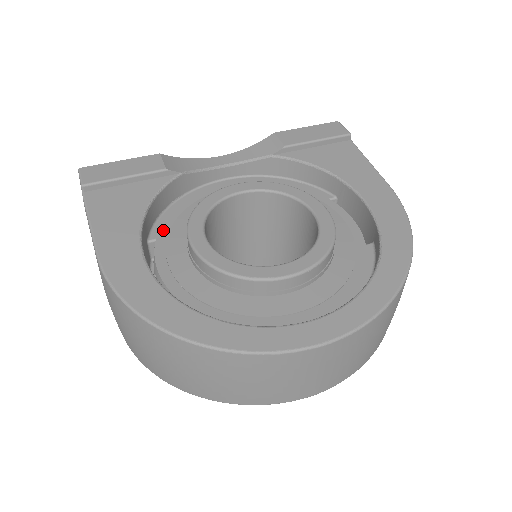
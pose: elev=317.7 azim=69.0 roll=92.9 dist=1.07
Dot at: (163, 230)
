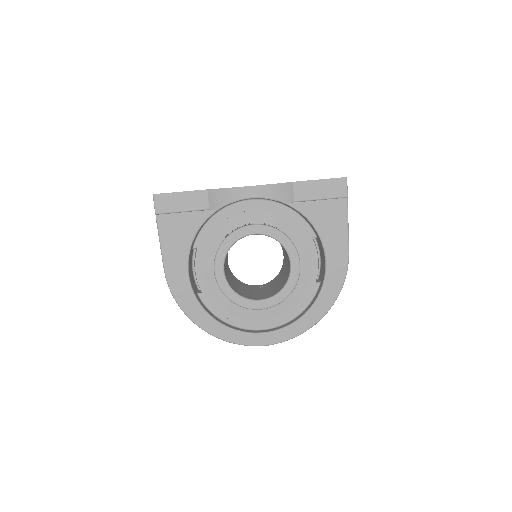
Dot at: (202, 241)
